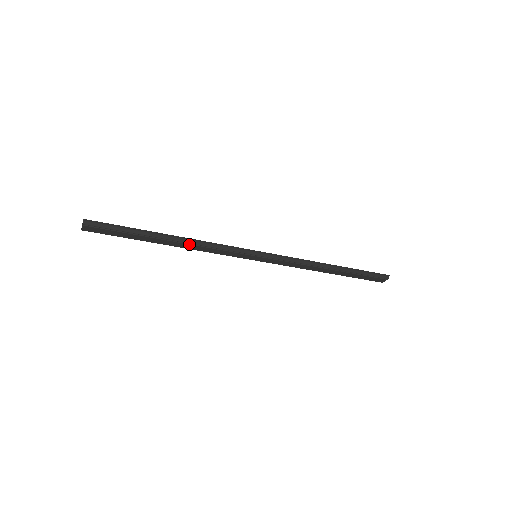
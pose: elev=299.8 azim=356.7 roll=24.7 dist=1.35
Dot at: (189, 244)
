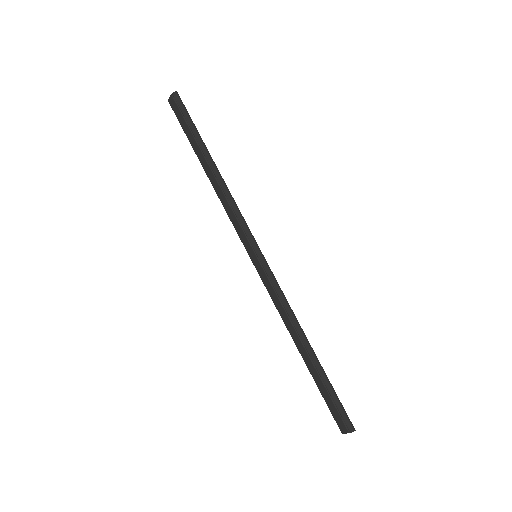
Dot at: (219, 185)
